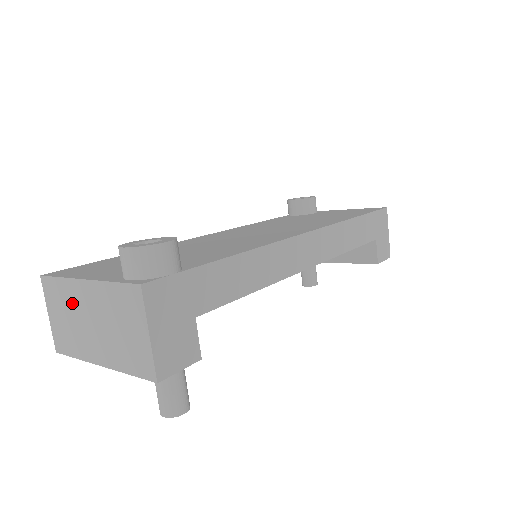
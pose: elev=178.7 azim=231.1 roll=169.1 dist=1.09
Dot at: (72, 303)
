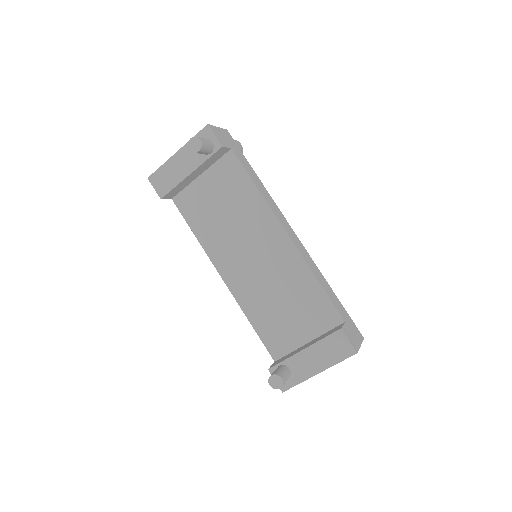
Dot at: occluded
